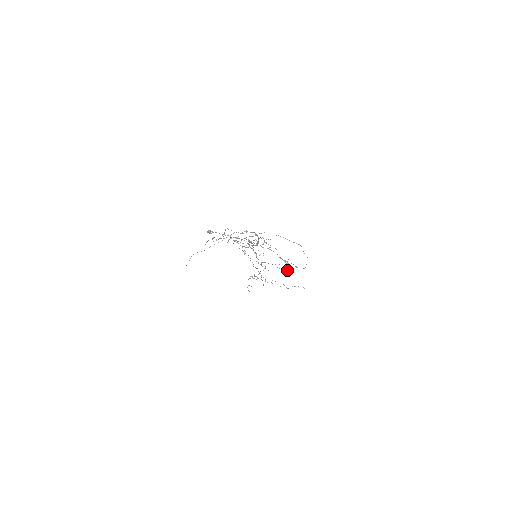
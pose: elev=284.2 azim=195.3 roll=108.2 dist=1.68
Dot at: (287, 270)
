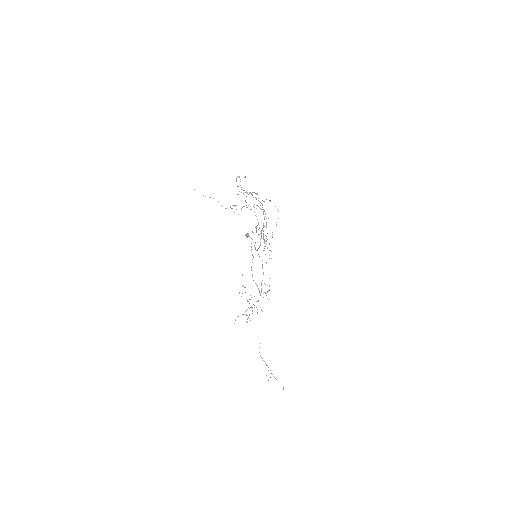
Dot at: occluded
